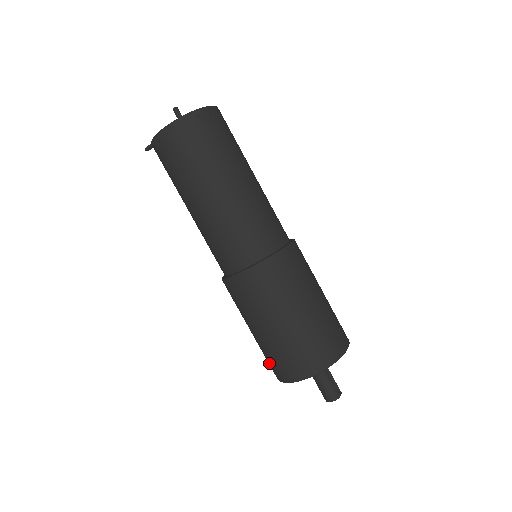
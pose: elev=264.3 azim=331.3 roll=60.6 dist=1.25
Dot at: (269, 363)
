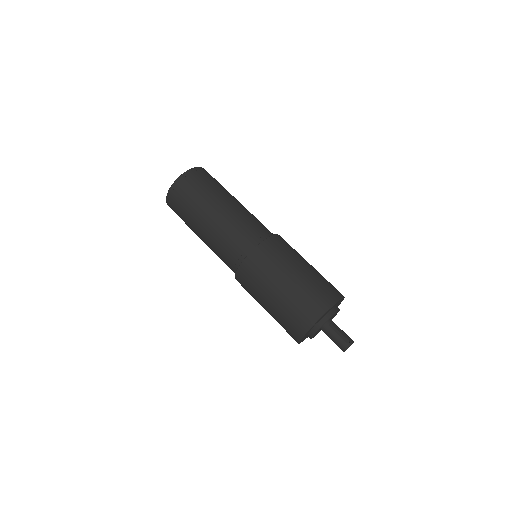
Dot at: occluded
